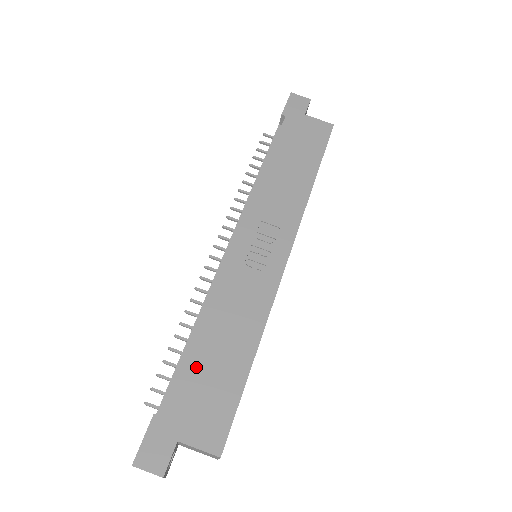
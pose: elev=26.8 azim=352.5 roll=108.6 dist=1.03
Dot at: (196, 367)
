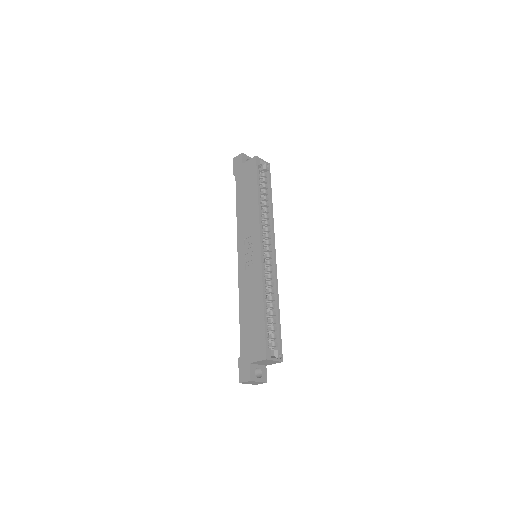
Dot at: (245, 328)
